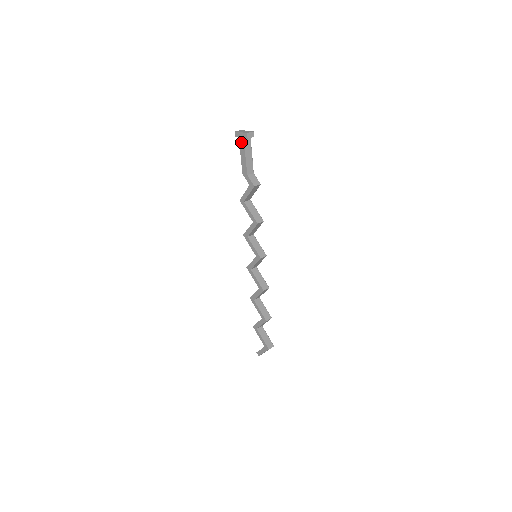
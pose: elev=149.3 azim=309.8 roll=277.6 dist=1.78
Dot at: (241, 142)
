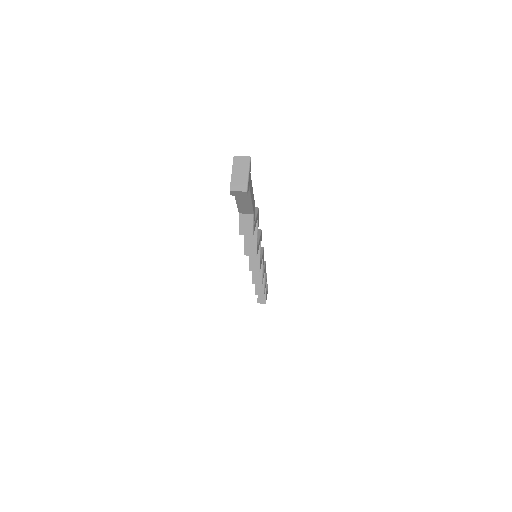
Dot at: occluded
